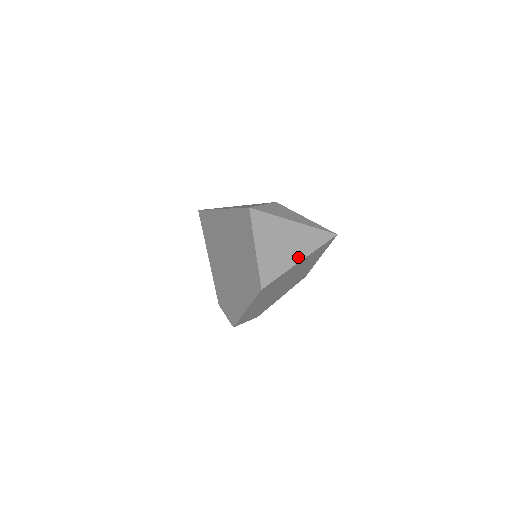
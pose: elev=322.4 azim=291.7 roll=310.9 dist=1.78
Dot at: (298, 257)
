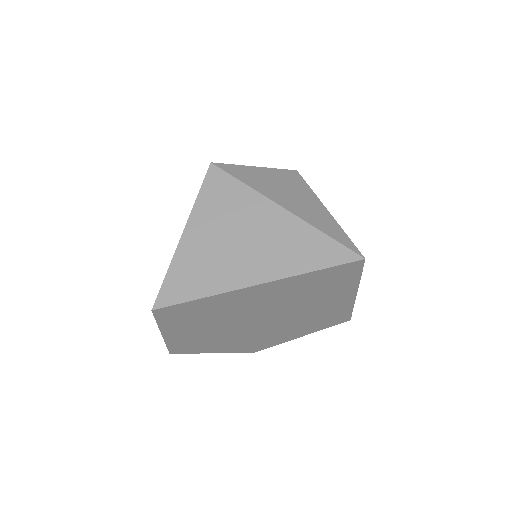
Dot at: (254, 276)
